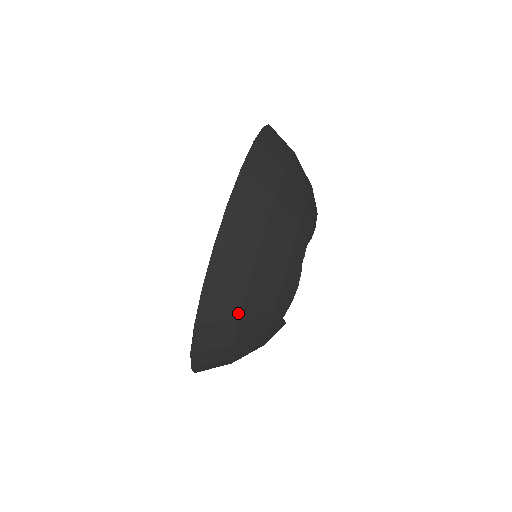
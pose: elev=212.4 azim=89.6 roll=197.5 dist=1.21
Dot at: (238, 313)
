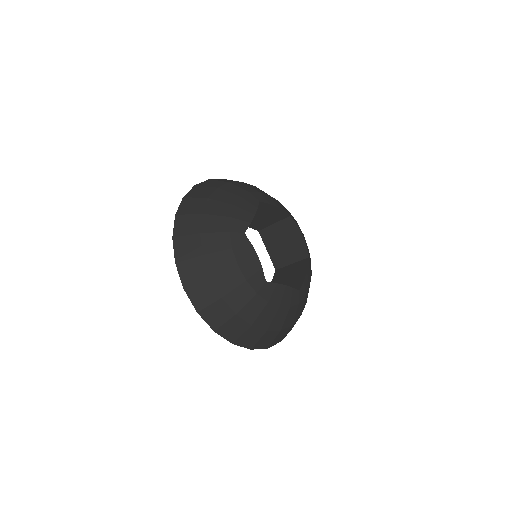
Dot at: (202, 209)
